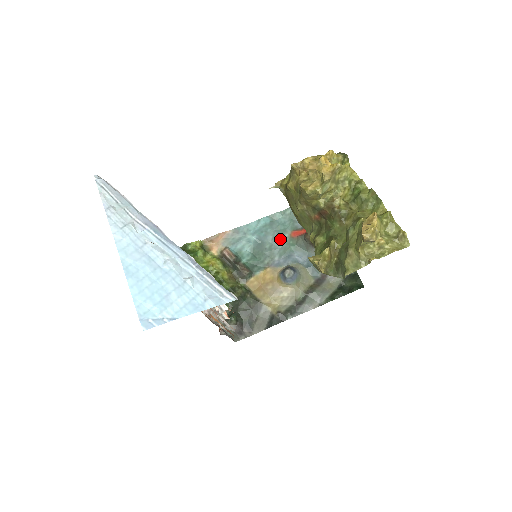
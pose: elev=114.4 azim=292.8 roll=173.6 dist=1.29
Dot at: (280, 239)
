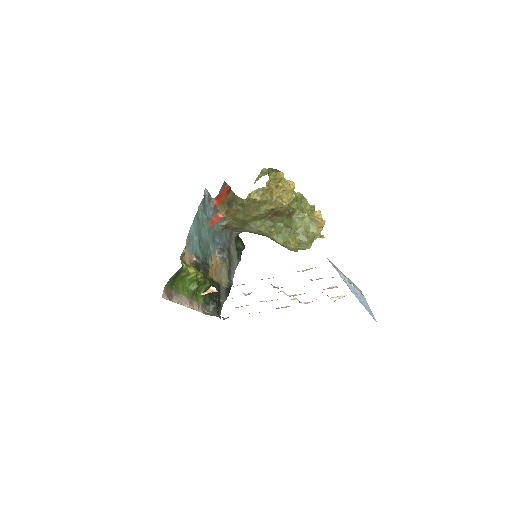
Dot at: (207, 231)
